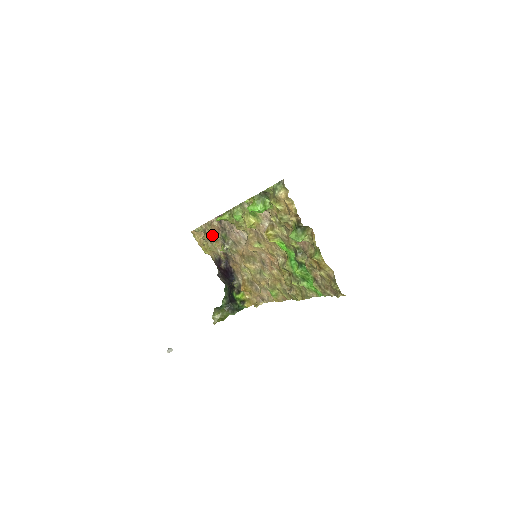
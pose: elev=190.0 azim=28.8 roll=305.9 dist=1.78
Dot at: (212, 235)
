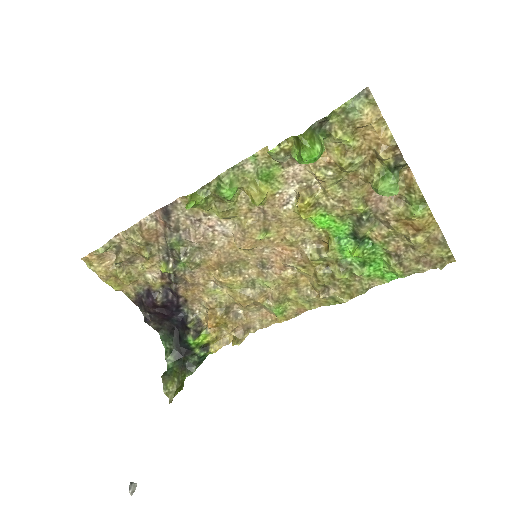
Dot at: (137, 250)
